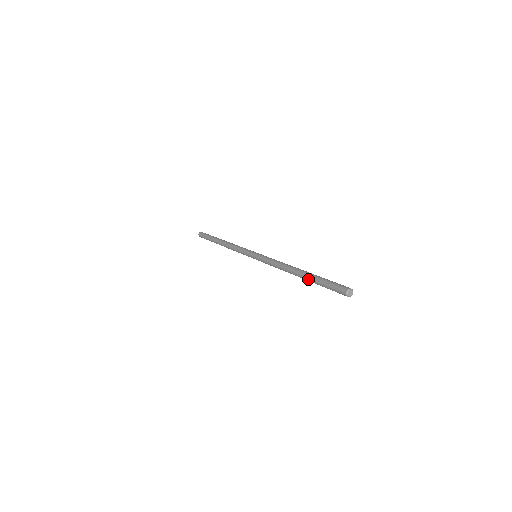
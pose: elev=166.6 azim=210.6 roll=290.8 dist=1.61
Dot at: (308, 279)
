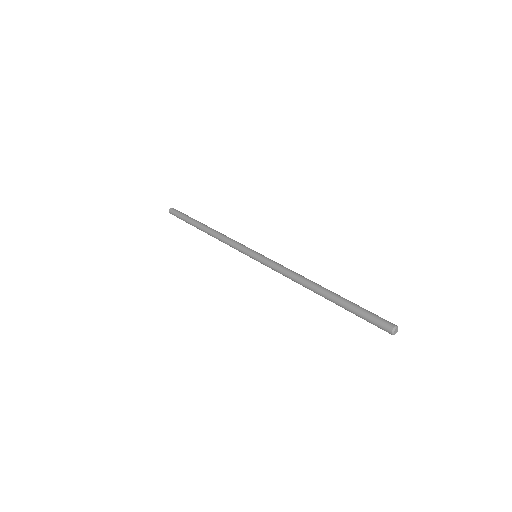
Dot at: (336, 302)
